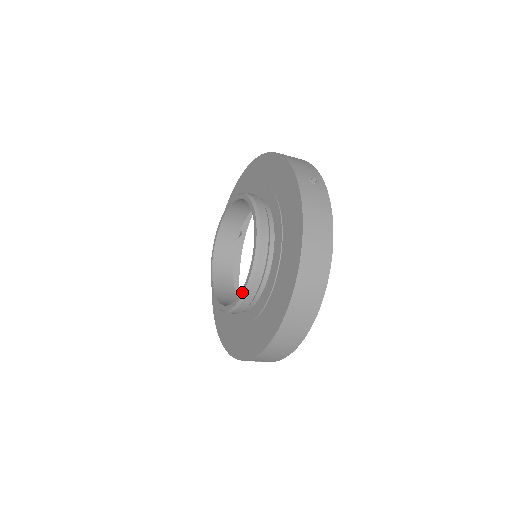
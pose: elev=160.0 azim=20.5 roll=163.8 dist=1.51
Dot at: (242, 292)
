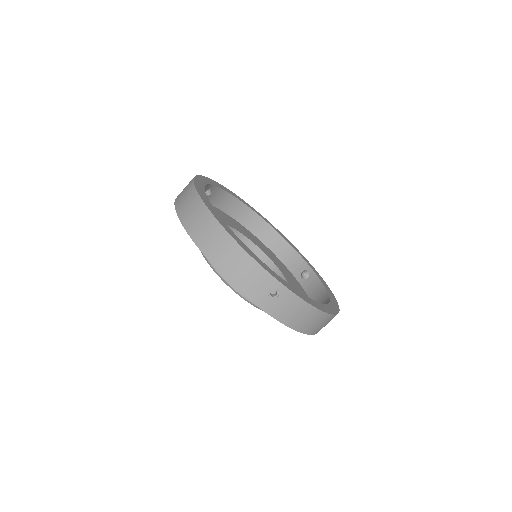
Dot at: occluded
